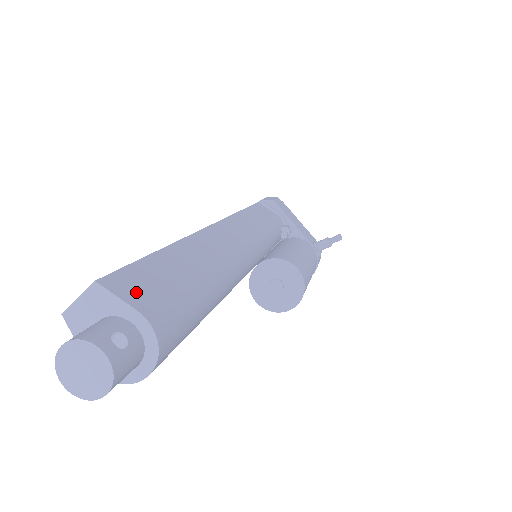
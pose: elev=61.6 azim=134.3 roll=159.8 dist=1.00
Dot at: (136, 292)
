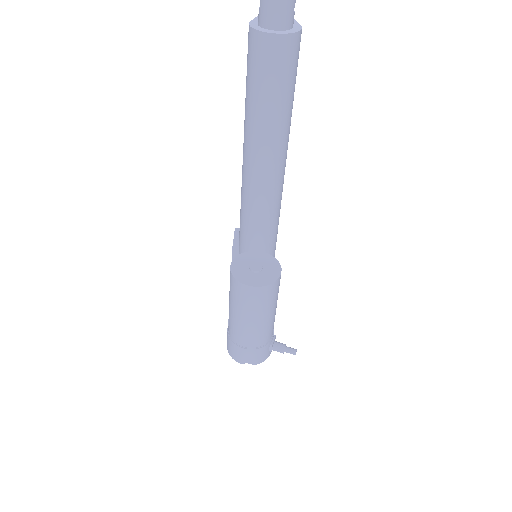
Dot at: occluded
